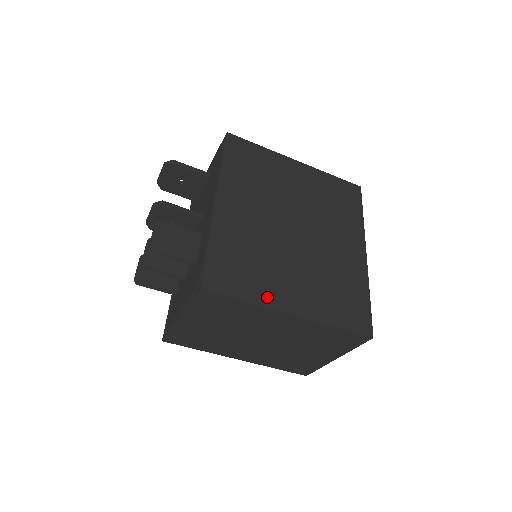
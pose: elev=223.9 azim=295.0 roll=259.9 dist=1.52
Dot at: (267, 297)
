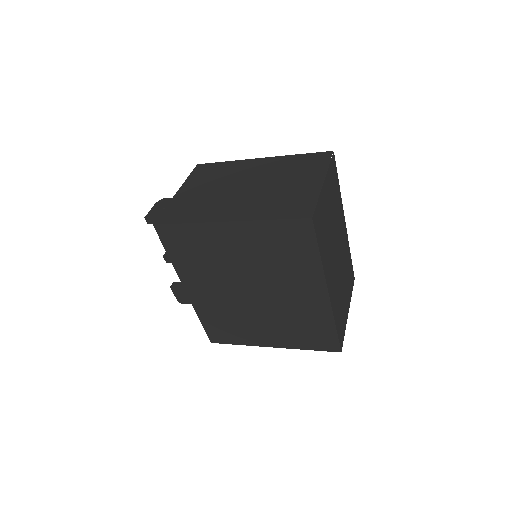
Dot at: (251, 341)
